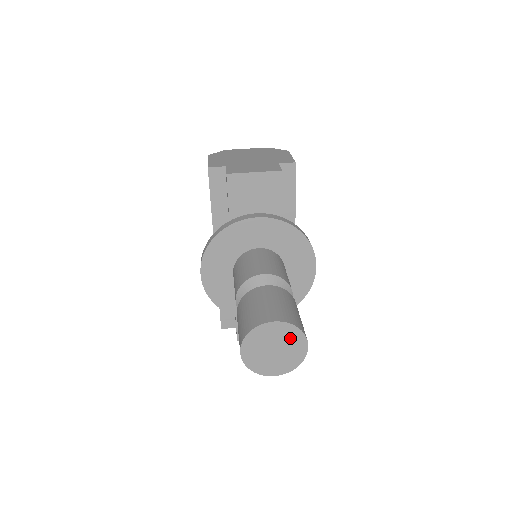
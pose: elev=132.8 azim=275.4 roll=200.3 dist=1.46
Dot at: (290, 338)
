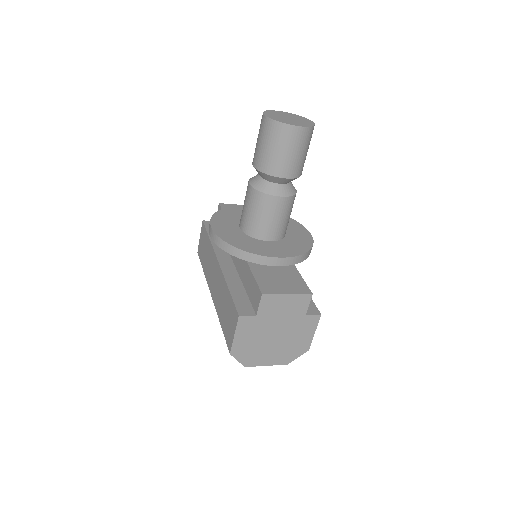
Dot at: (297, 117)
